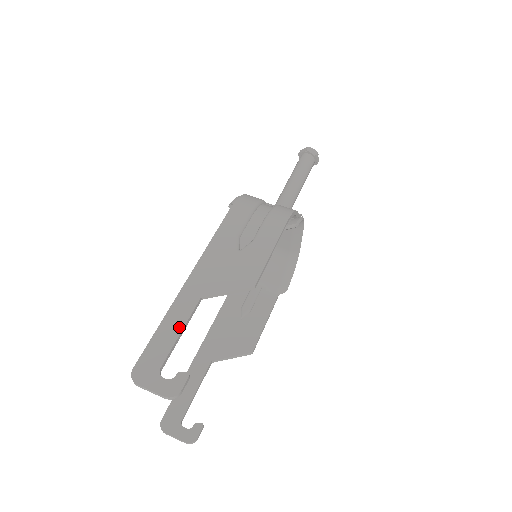
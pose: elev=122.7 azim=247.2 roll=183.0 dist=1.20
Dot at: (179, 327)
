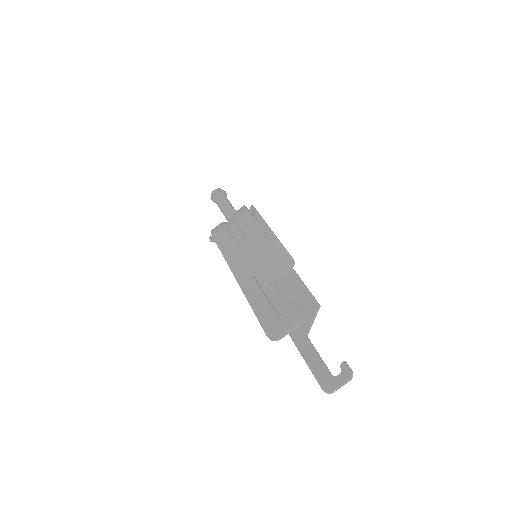
Dot at: (262, 297)
